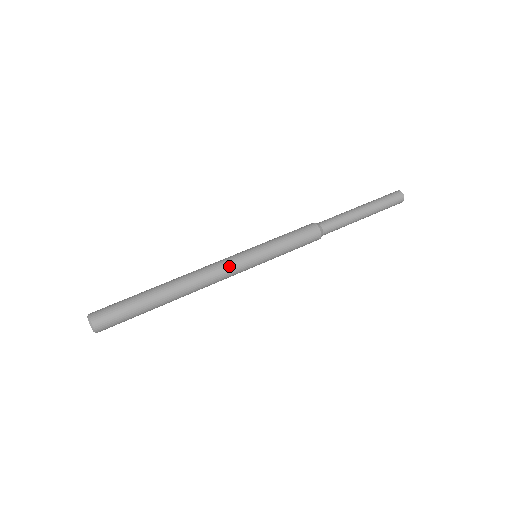
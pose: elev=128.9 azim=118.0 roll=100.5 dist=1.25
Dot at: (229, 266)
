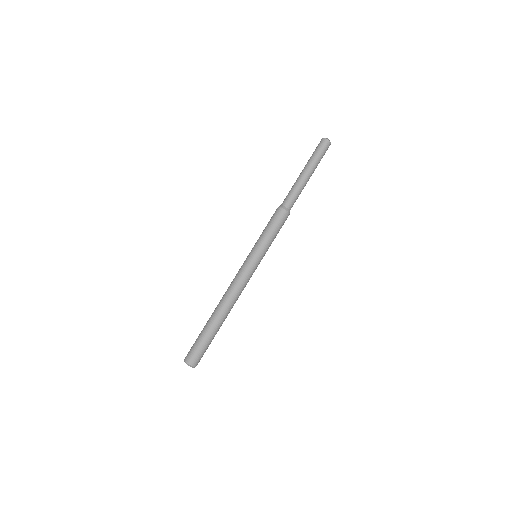
Dot at: (246, 278)
